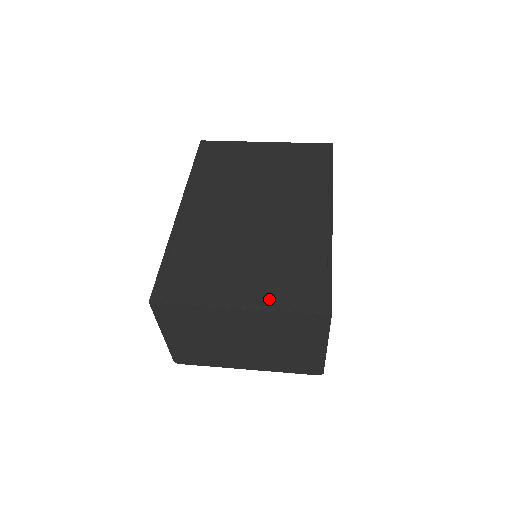
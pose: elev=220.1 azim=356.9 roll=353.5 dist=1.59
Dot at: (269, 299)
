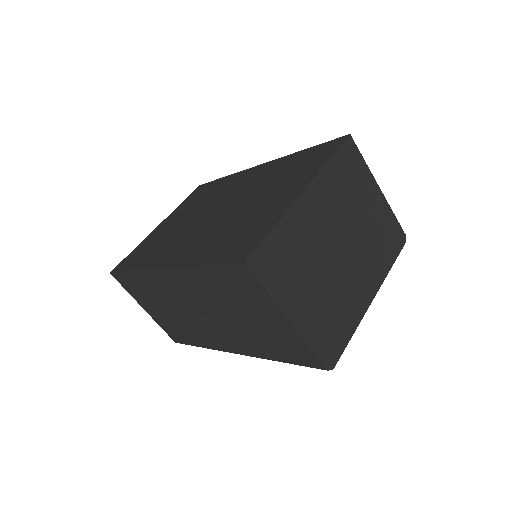
Dot at: (309, 174)
